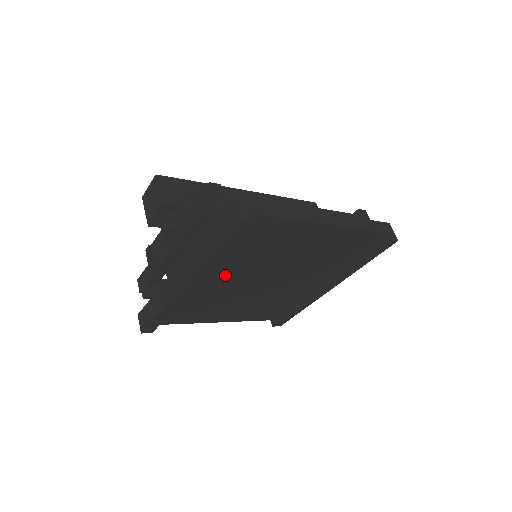
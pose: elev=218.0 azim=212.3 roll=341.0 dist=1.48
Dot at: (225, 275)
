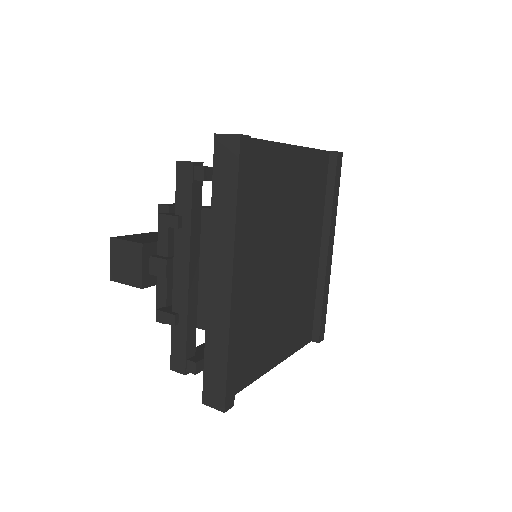
Dot at: (254, 261)
